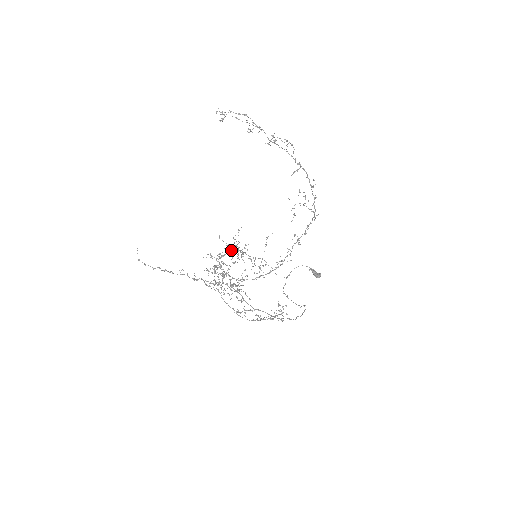
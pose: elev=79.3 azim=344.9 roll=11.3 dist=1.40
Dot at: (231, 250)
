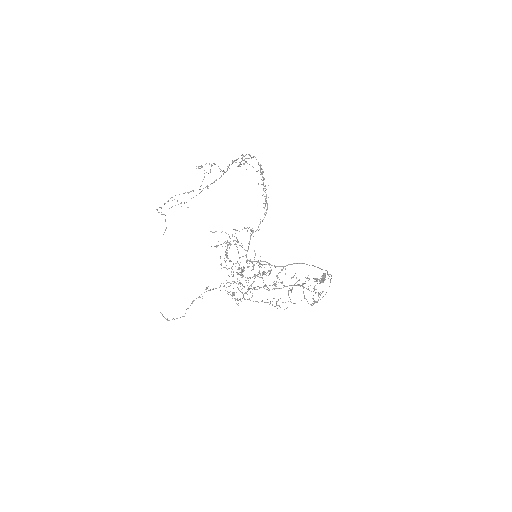
Dot at: (228, 234)
